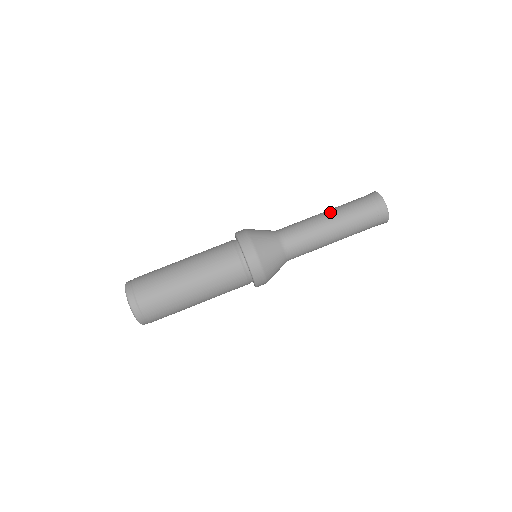
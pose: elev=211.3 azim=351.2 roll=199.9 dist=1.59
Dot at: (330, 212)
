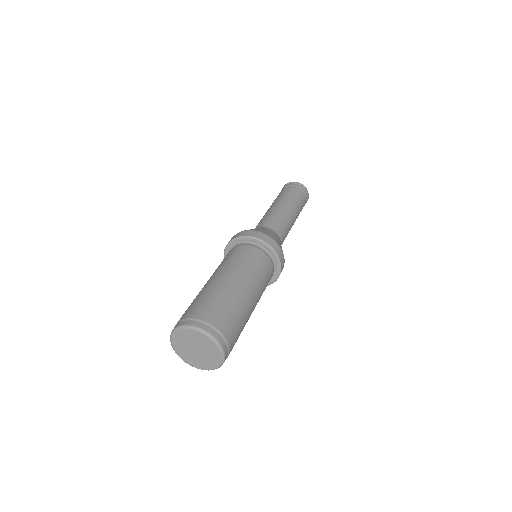
Dot at: (270, 206)
